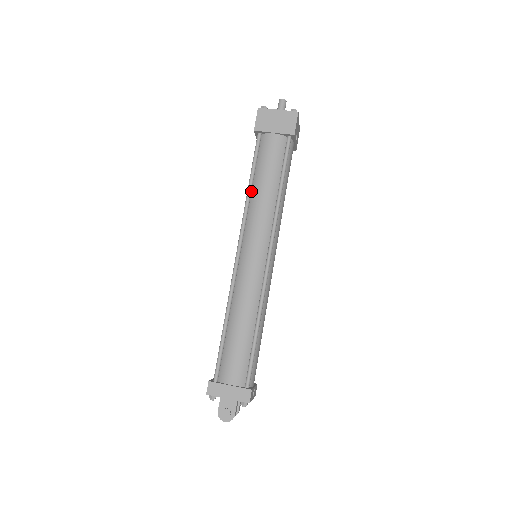
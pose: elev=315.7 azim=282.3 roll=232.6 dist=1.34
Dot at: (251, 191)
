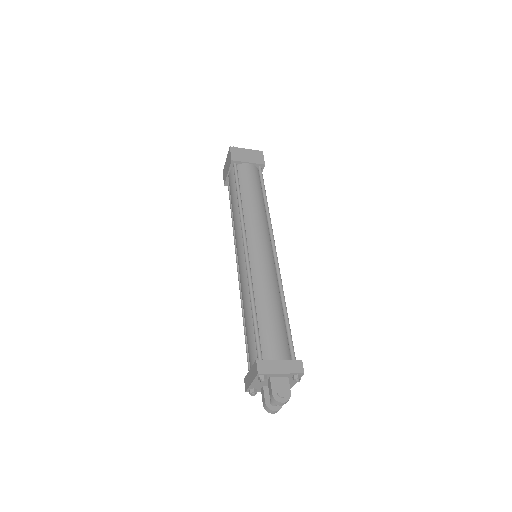
Dot at: (241, 202)
